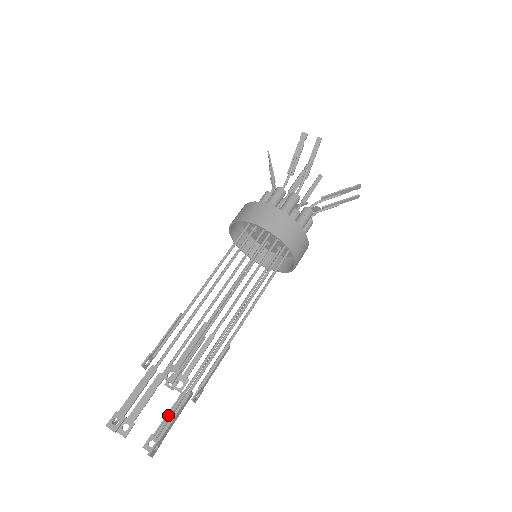
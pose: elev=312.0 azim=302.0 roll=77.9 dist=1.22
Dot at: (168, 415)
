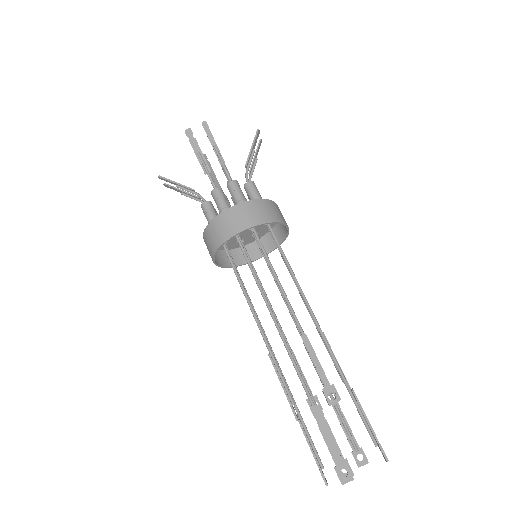
Dot at: (345, 427)
